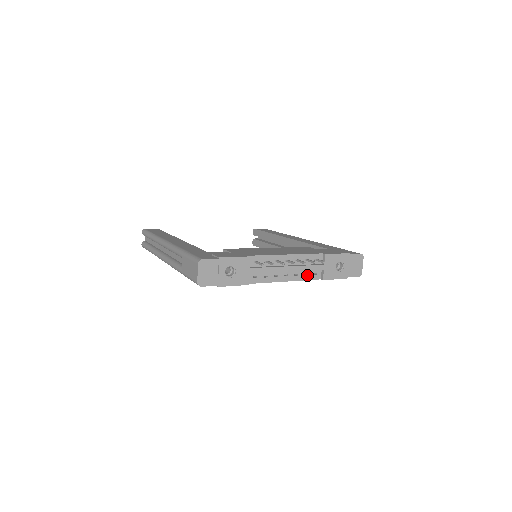
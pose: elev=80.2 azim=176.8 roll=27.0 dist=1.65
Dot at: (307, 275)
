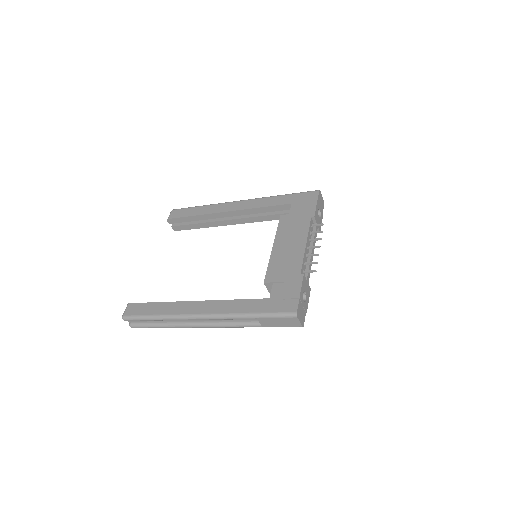
Dot at: occluded
